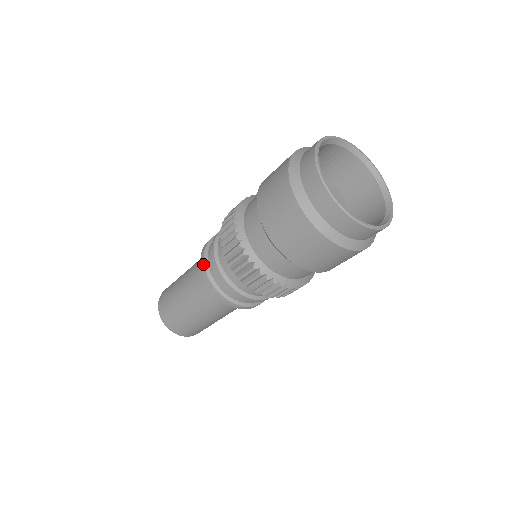
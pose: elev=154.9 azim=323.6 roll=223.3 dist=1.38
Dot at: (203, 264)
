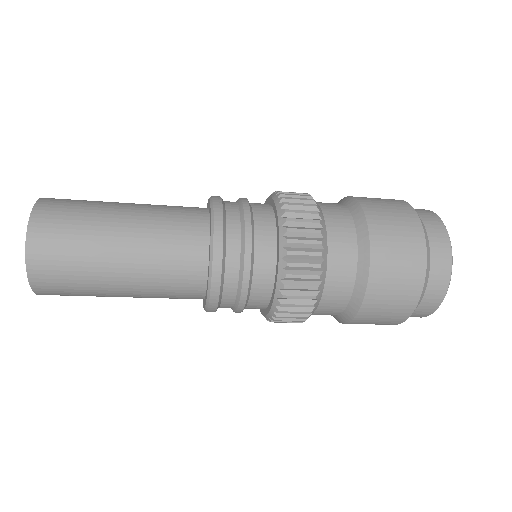
Dot at: (221, 202)
